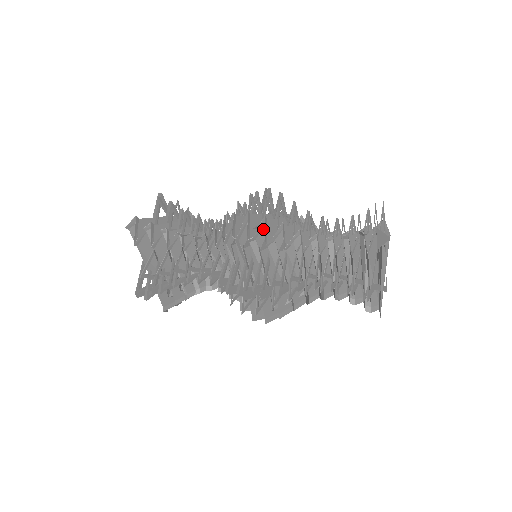
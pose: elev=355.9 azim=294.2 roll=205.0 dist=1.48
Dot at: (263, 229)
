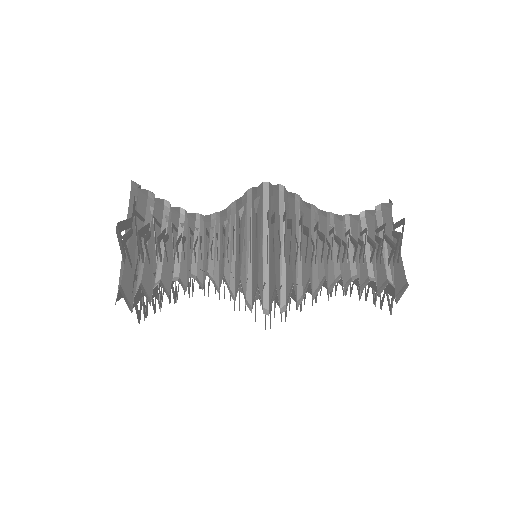
Dot at: (286, 198)
